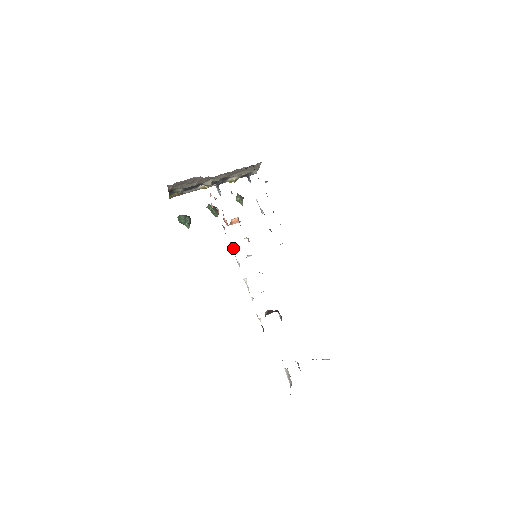
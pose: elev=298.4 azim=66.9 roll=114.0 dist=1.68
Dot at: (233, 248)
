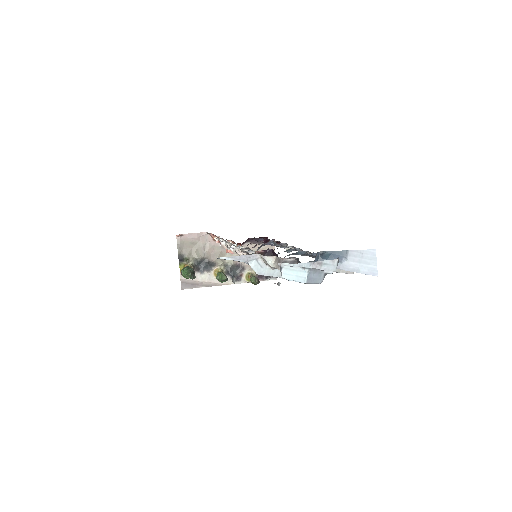
Dot at: occluded
